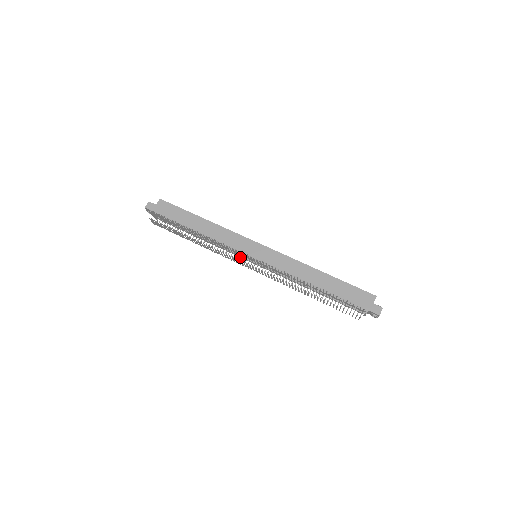
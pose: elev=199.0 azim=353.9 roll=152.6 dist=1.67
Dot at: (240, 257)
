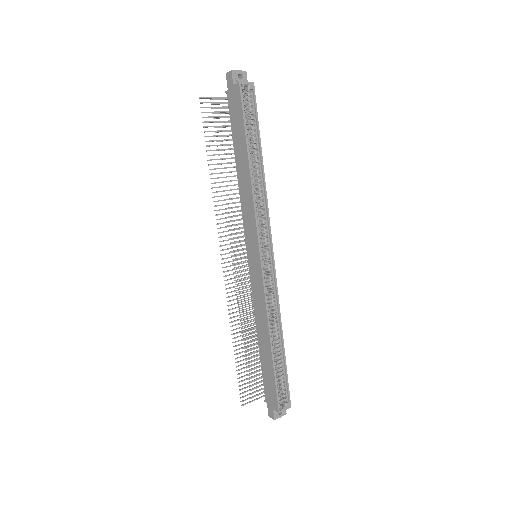
Dot at: occluded
